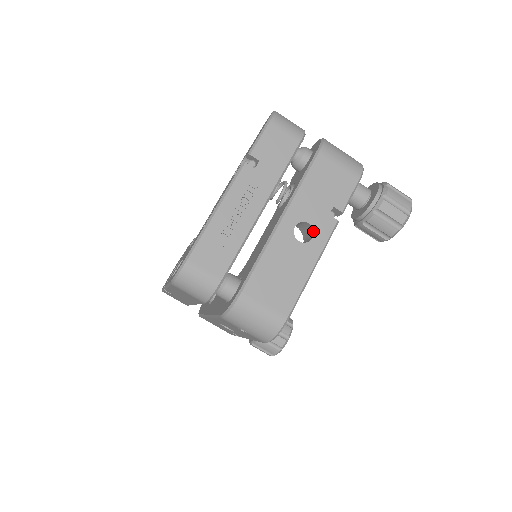
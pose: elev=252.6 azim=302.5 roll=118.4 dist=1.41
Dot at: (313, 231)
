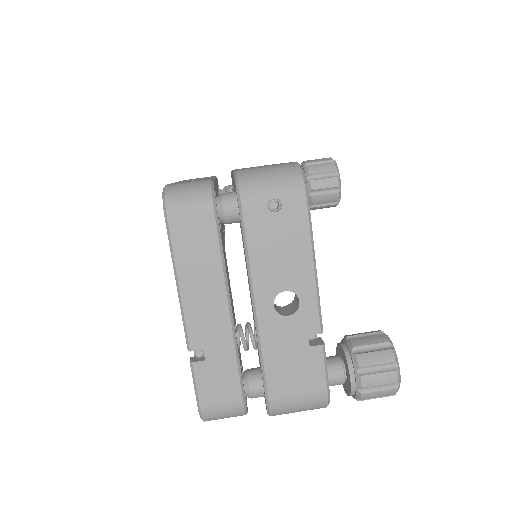
Dot at: occluded
